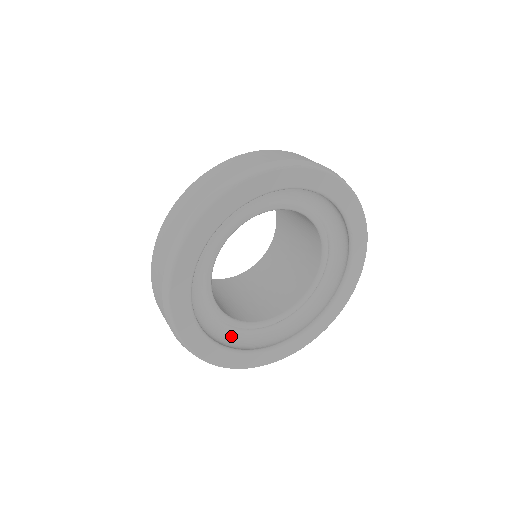
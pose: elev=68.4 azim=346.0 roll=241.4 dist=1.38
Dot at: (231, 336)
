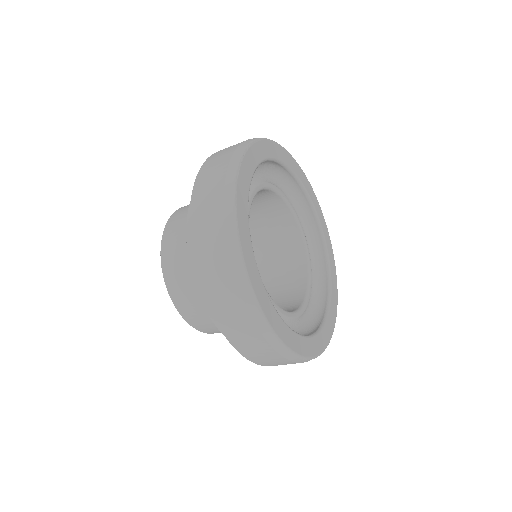
Dot at: (299, 329)
